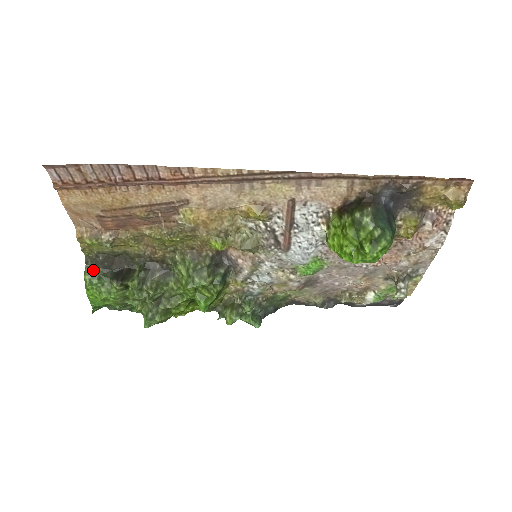
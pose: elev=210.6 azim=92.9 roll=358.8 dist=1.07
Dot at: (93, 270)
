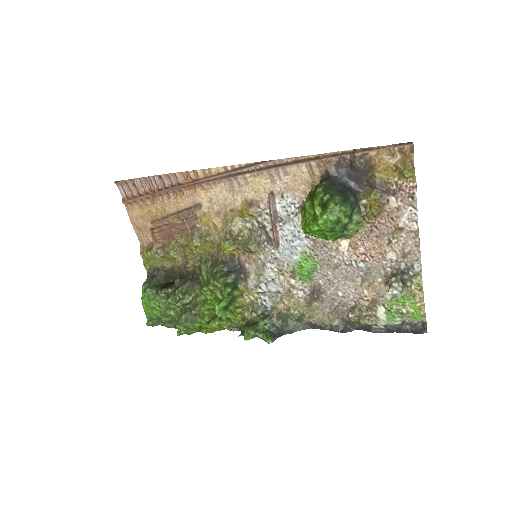
Dot at: (149, 282)
